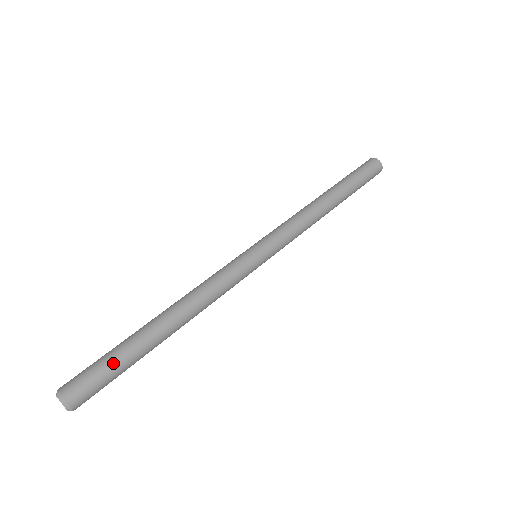
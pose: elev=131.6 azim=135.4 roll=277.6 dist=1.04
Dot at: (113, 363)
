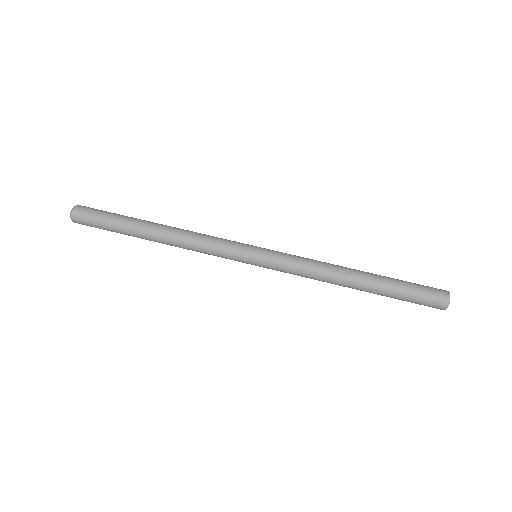
Dot at: (108, 230)
